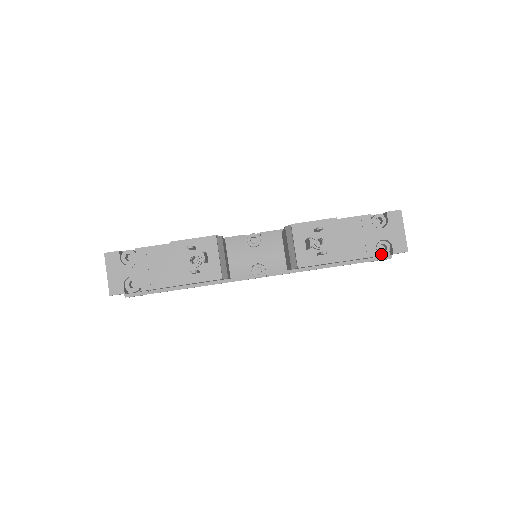
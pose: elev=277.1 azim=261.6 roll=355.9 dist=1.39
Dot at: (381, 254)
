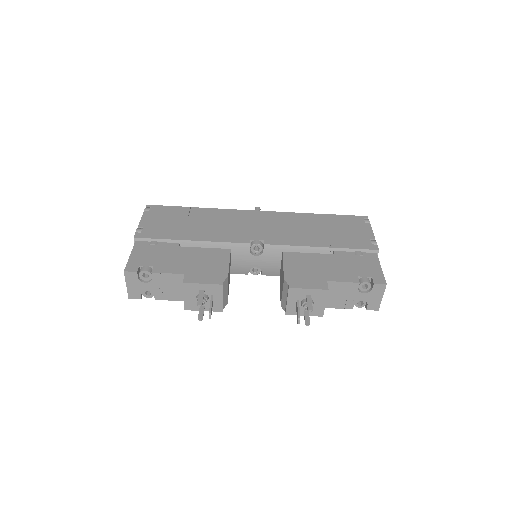
Dot at: occluded
